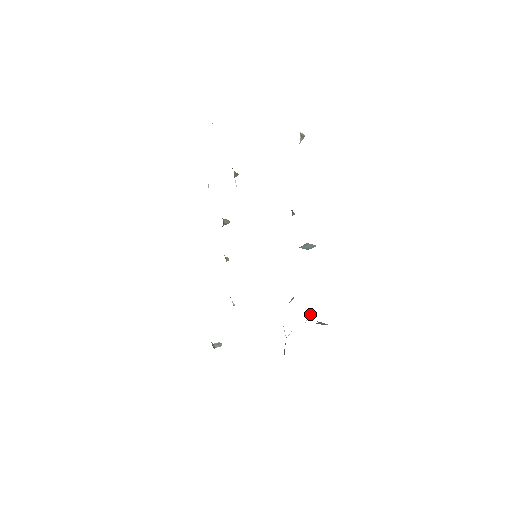
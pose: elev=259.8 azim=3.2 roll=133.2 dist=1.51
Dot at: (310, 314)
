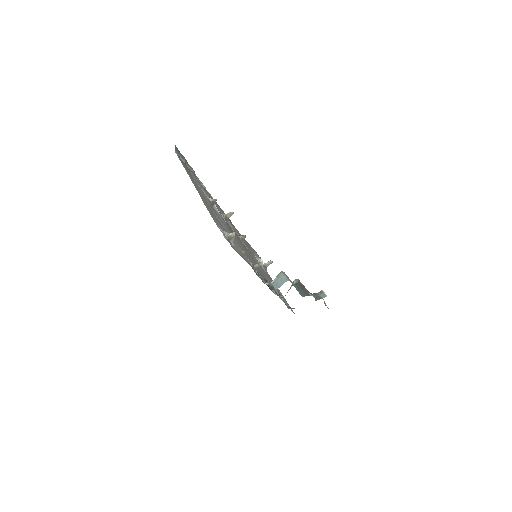
Dot at: occluded
